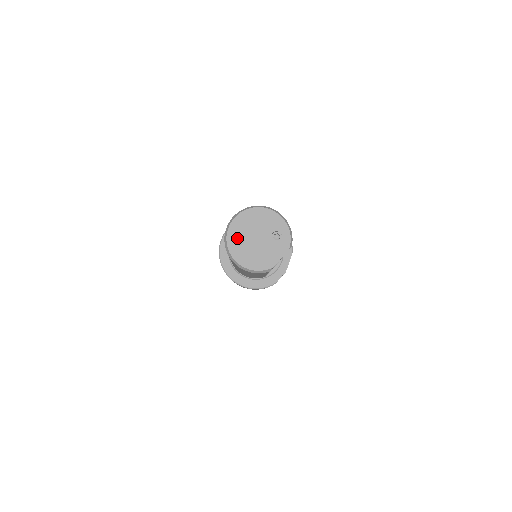
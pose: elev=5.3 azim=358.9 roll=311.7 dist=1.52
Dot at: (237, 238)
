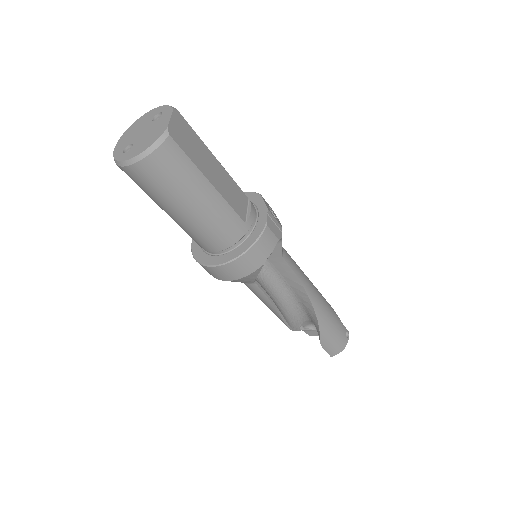
Dot at: (126, 152)
